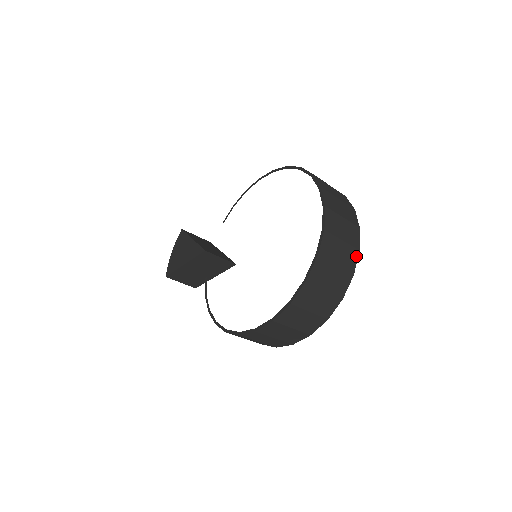
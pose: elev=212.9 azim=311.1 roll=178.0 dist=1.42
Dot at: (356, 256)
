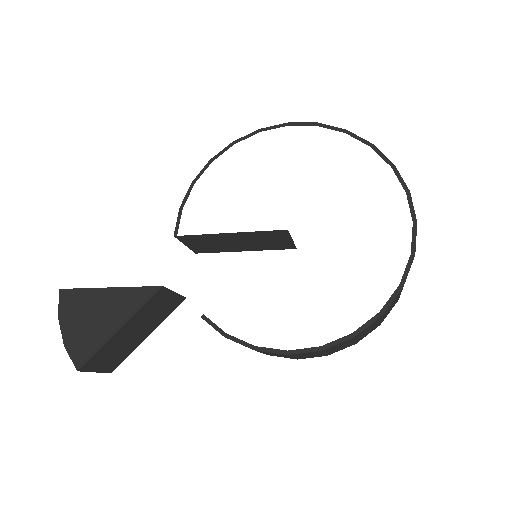
Dot at: occluded
